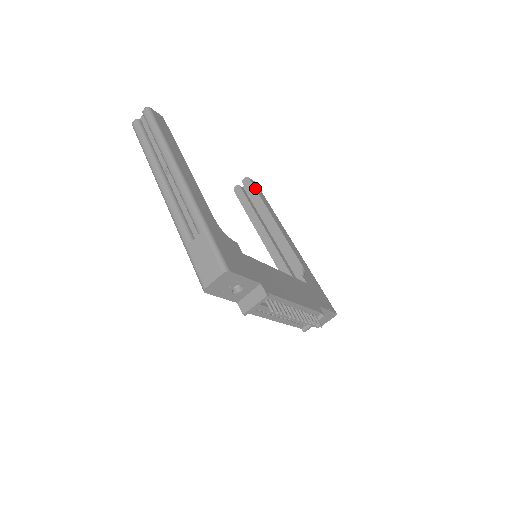
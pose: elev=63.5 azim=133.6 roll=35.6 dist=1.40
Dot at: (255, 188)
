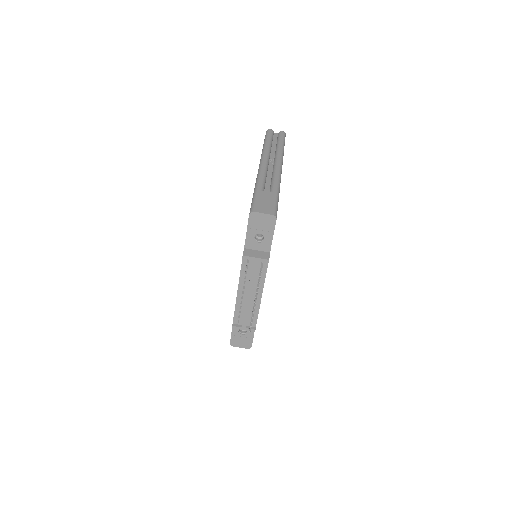
Dot at: occluded
